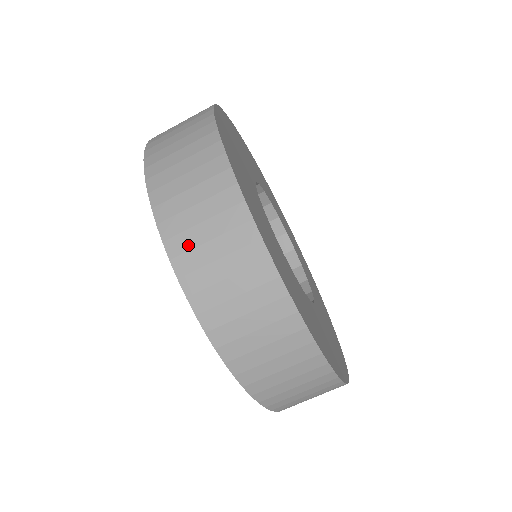
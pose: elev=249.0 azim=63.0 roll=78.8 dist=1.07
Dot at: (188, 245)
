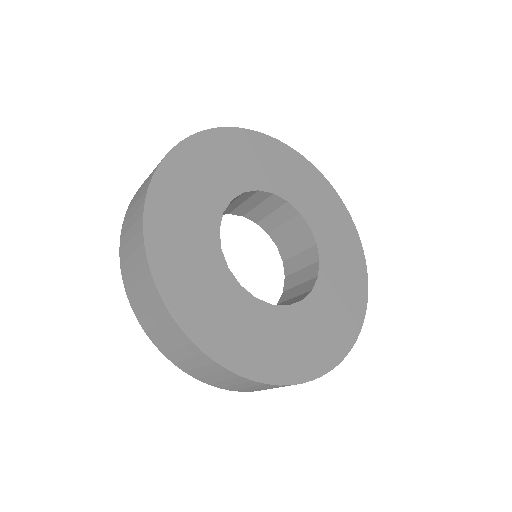
Dot at: (141, 312)
